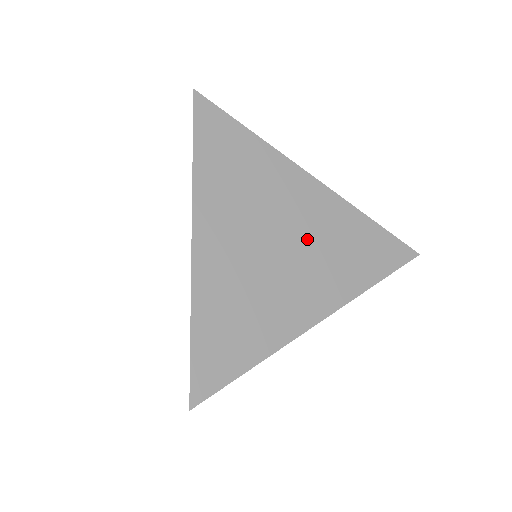
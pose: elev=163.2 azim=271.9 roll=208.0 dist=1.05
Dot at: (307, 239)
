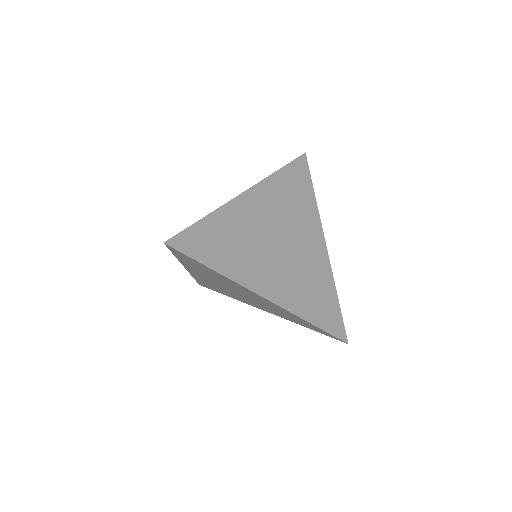
Dot at: (258, 302)
